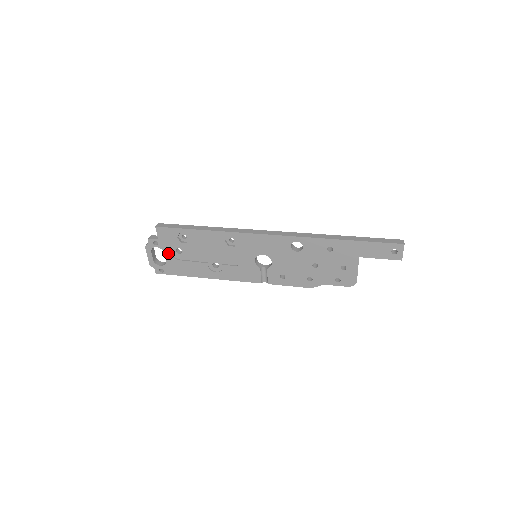
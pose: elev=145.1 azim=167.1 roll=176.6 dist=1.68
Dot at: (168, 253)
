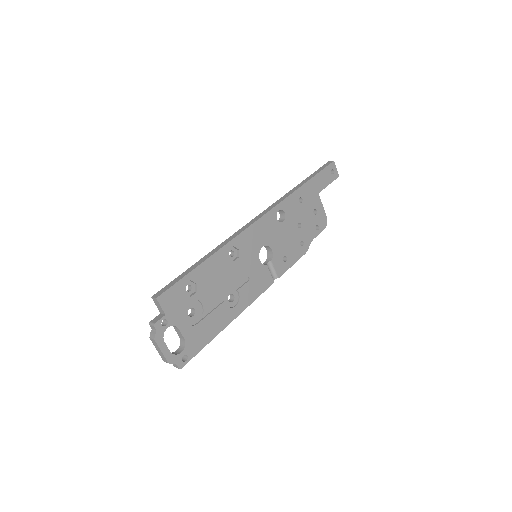
Dot at: (182, 325)
